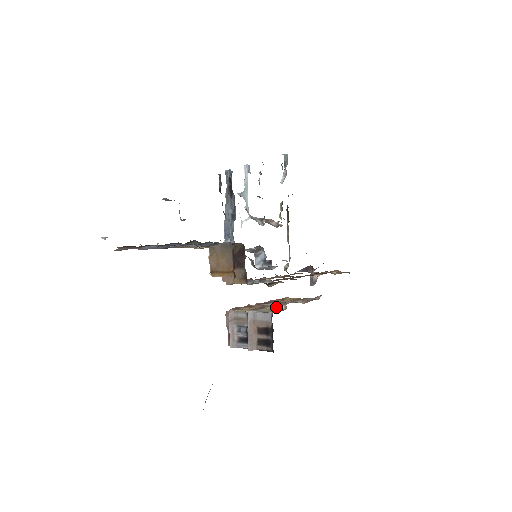
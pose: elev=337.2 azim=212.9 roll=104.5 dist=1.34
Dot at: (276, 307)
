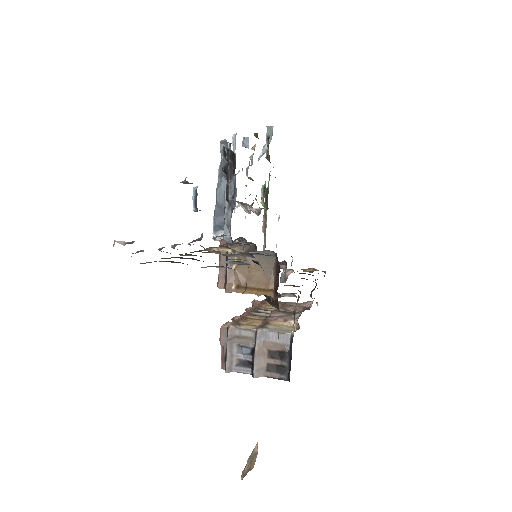
Dot at: (284, 323)
